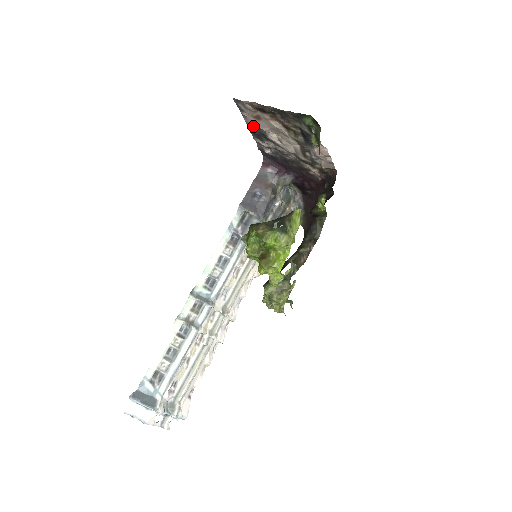
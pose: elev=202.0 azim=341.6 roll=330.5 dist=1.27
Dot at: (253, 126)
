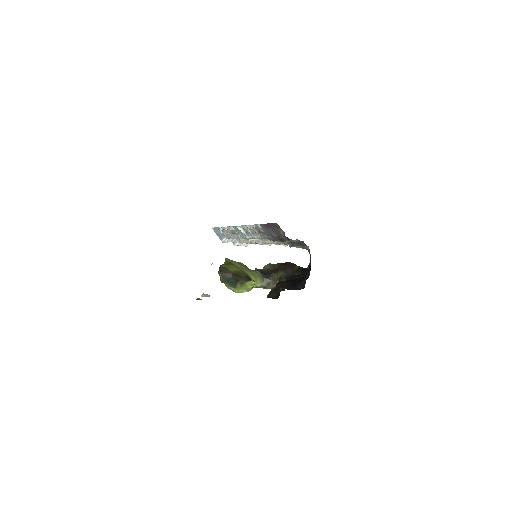
Dot at: occluded
